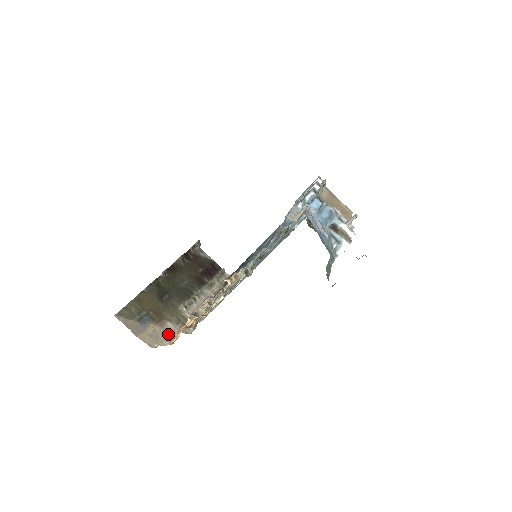
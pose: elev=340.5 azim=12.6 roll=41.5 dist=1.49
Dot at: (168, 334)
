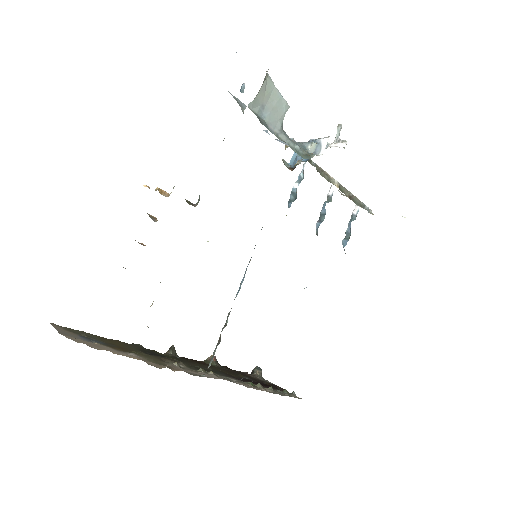
Dot at: (117, 353)
